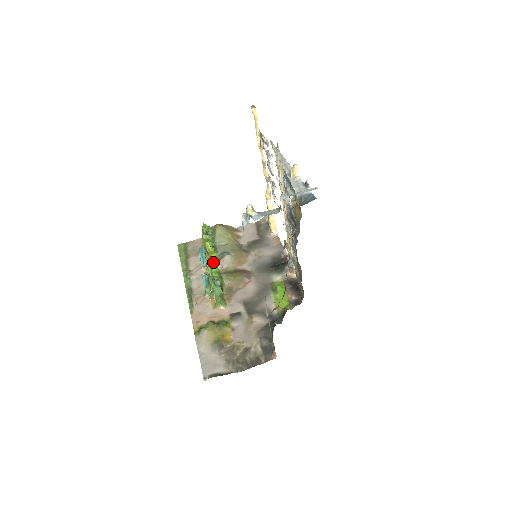
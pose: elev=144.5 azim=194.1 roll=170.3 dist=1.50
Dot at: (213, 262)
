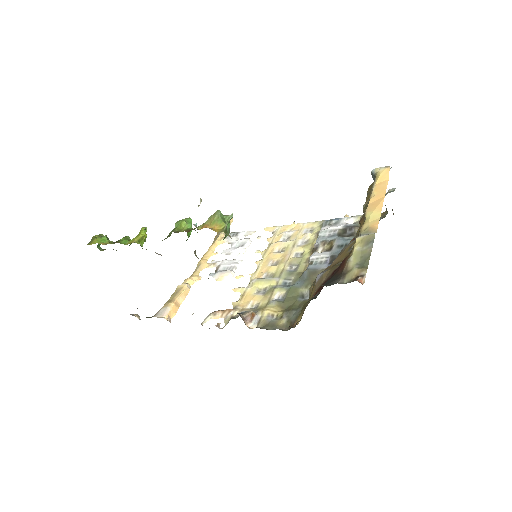
Dot at: occluded
